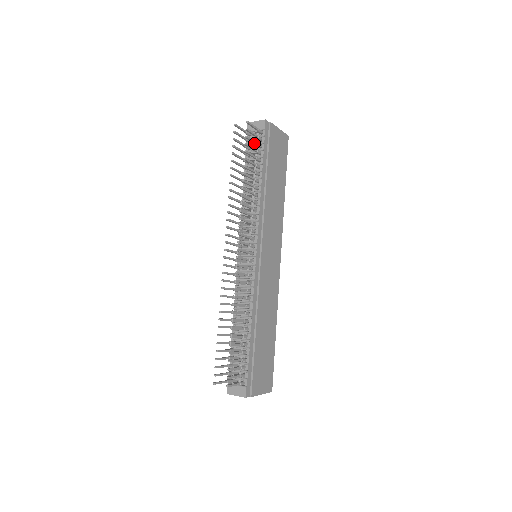
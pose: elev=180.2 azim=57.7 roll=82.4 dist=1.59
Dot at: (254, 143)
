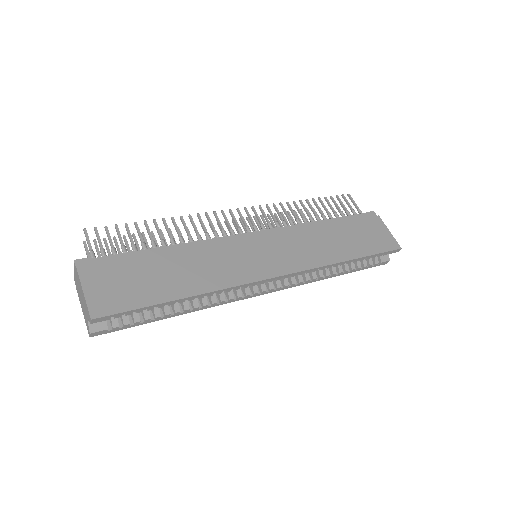
Dot at: (344, 209)
